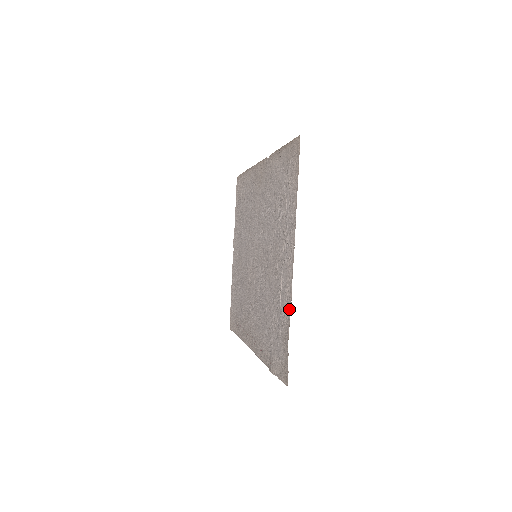
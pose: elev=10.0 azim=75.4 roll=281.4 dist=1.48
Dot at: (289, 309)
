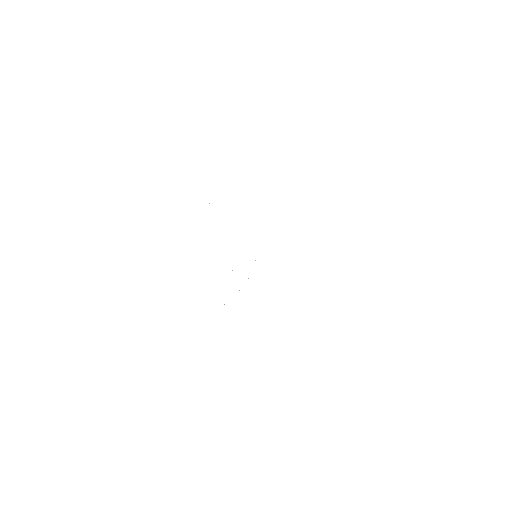
Dot at: occluded
